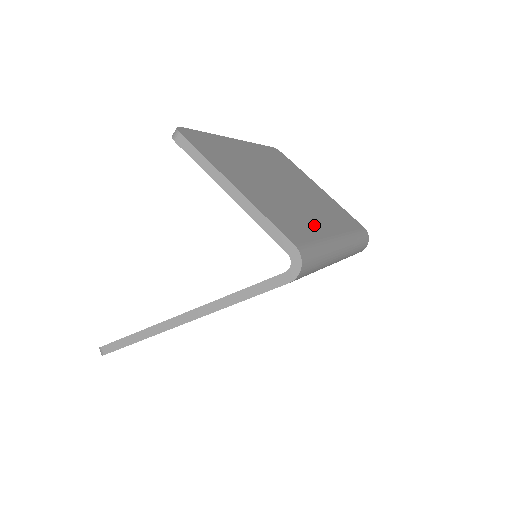
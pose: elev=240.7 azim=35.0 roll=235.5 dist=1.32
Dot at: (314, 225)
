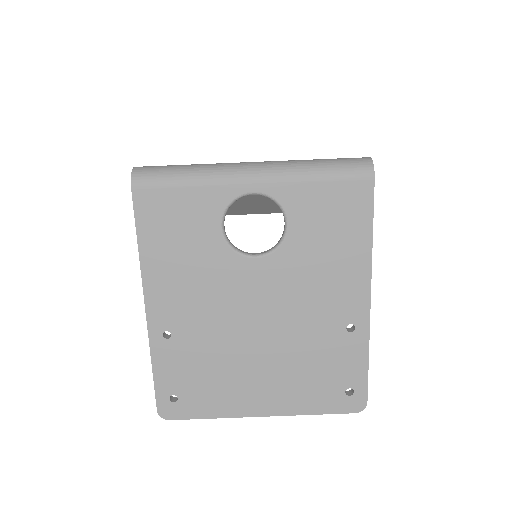
Dot at: occluded
